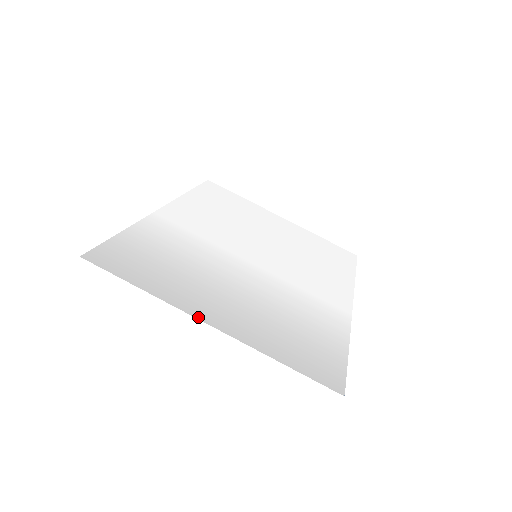
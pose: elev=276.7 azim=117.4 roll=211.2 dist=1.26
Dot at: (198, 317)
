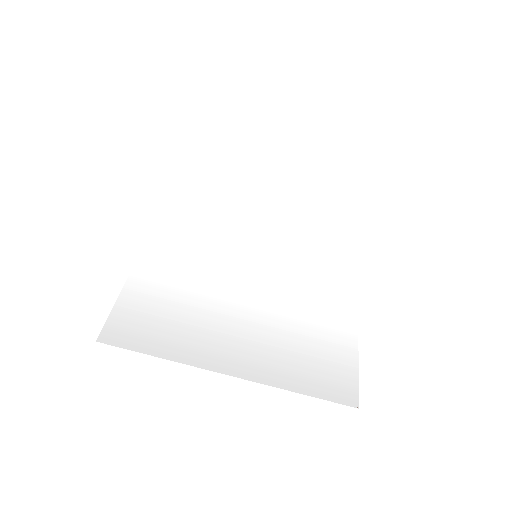
Dot at: (217, 370)
